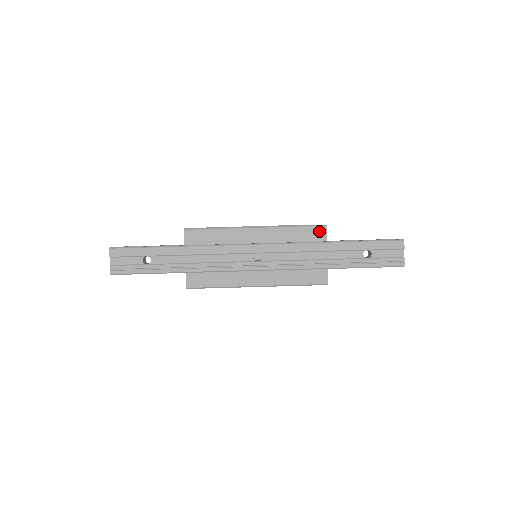
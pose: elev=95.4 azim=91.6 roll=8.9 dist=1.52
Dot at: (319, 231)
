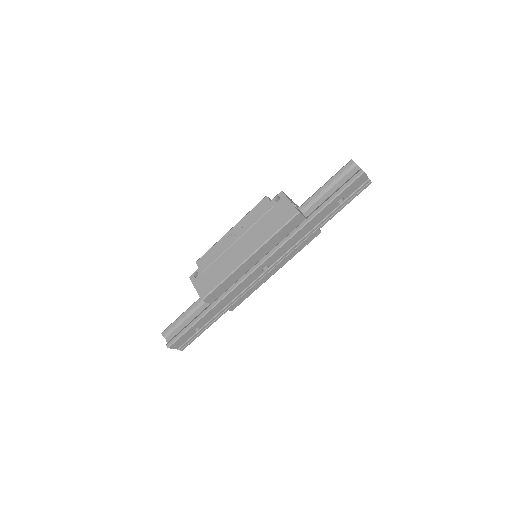
Dot at: (296, 220)
